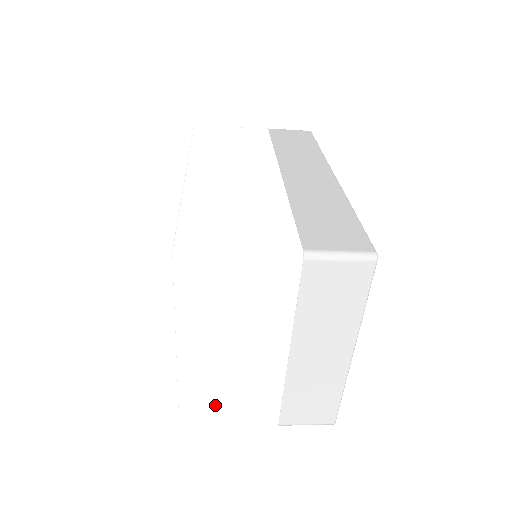
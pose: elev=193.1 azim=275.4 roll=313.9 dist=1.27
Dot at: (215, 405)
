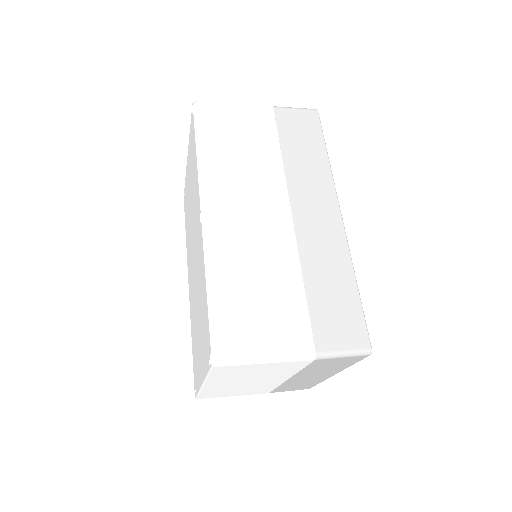
Dot at: (225, 393)
